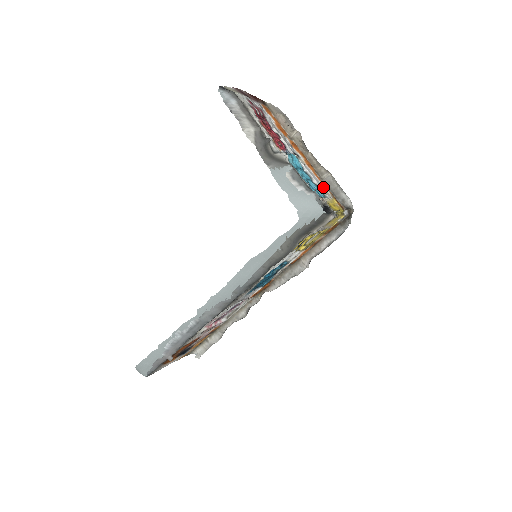
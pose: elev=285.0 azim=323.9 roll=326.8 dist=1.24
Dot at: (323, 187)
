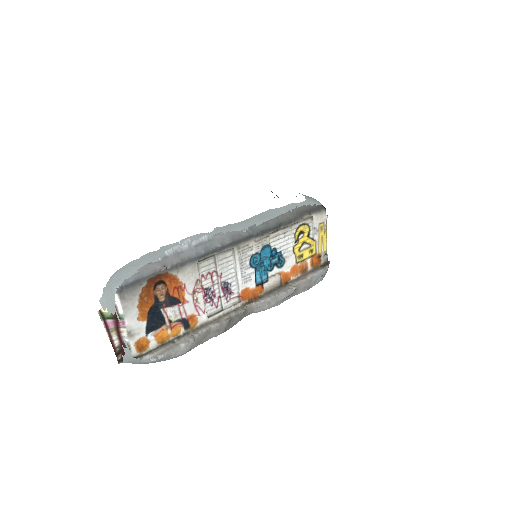
Dot at: occluded
